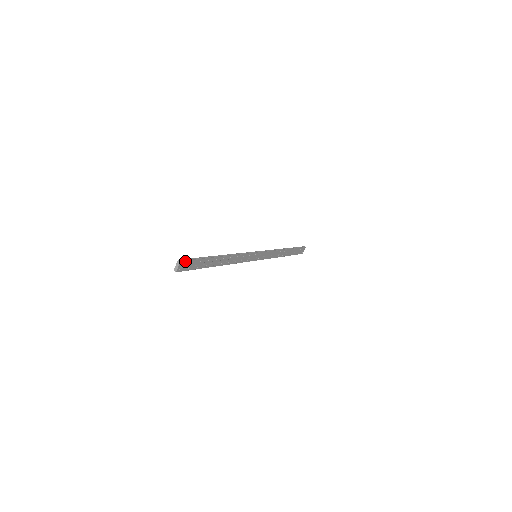
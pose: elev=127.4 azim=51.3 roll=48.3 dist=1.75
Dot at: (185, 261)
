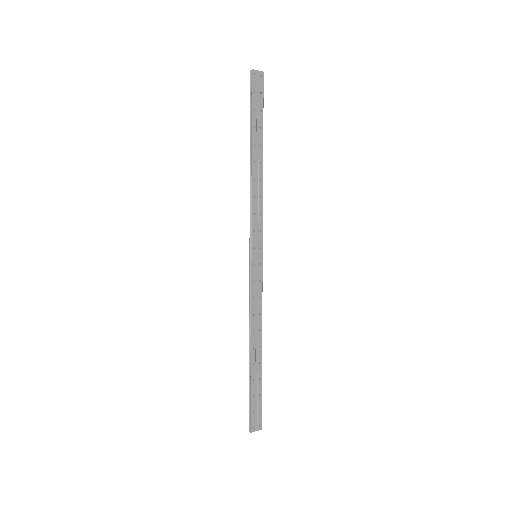
Dot at: (263, 81)
